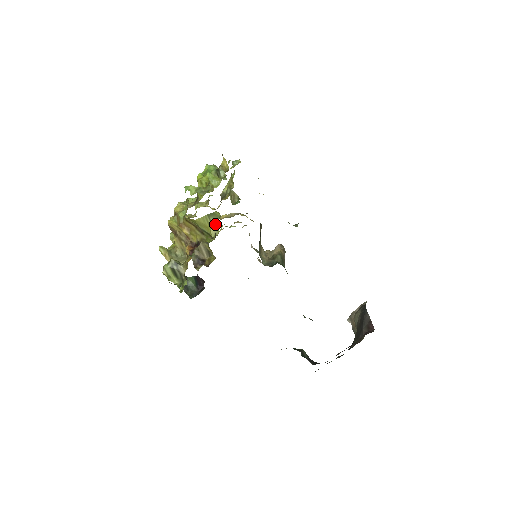
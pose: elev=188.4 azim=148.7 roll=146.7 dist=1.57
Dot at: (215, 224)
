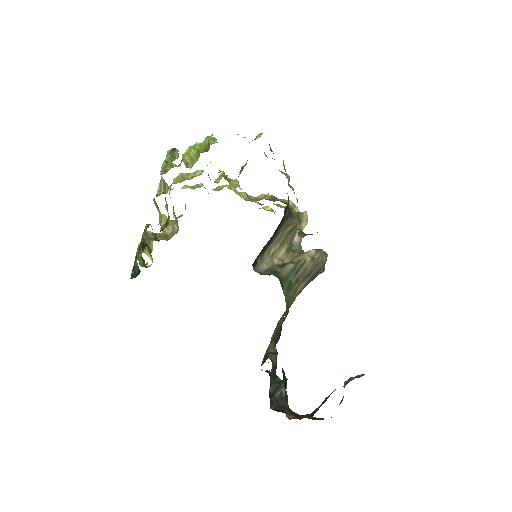
Dot at: occluded
